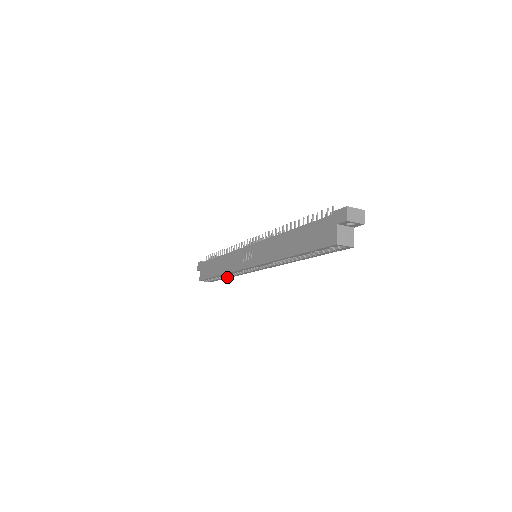
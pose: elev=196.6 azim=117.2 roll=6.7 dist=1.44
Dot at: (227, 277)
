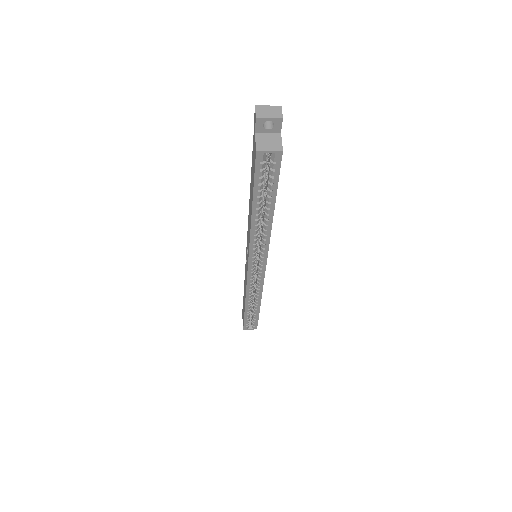
Dot at: (257, 308)
